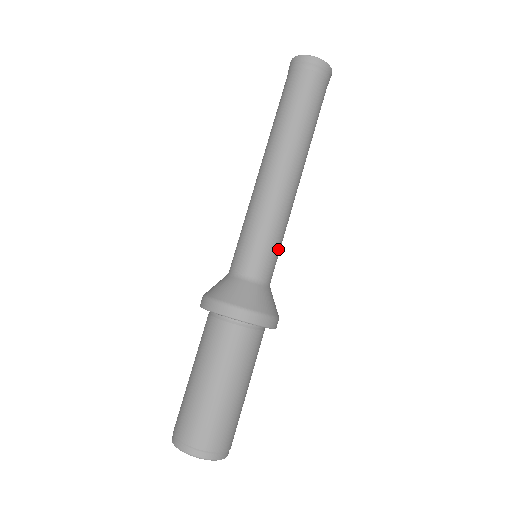
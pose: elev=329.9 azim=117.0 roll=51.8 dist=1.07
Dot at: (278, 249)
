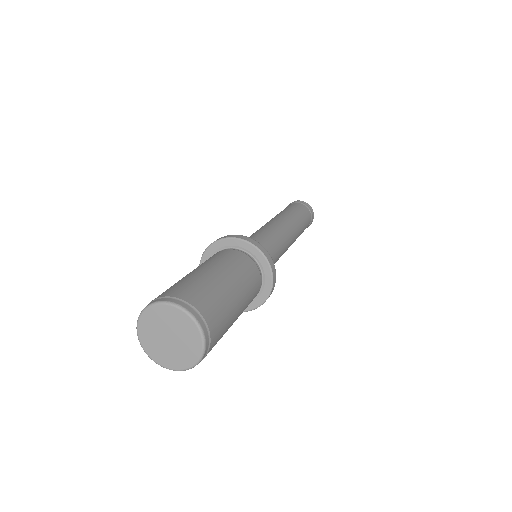
Dot at: (276, 248)
